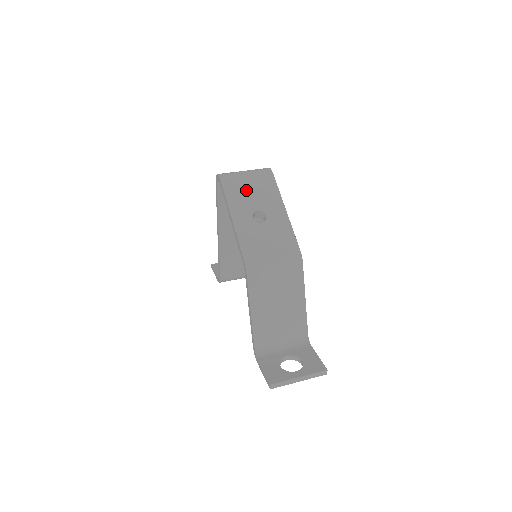
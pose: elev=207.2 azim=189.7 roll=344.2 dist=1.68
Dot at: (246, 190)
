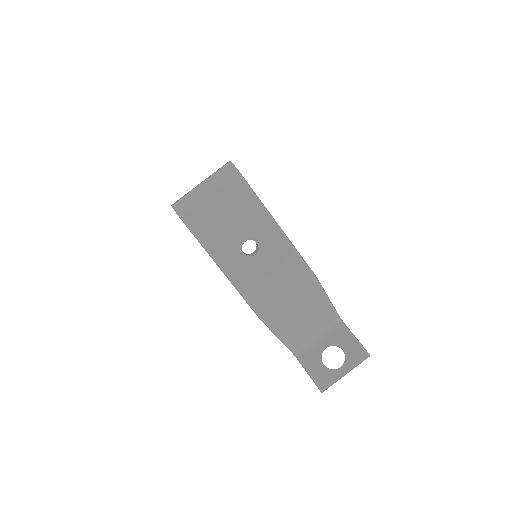
Dot at: (220, 220)
